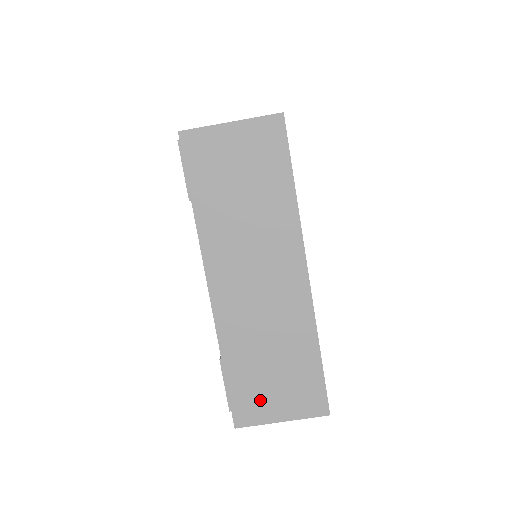
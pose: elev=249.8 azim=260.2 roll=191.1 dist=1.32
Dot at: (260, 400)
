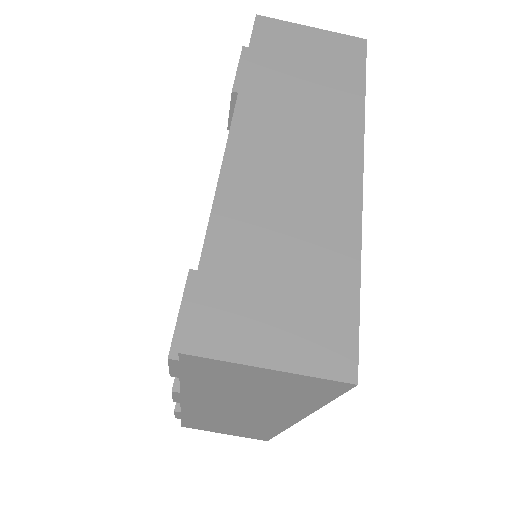
Dot at: (243, 316)
